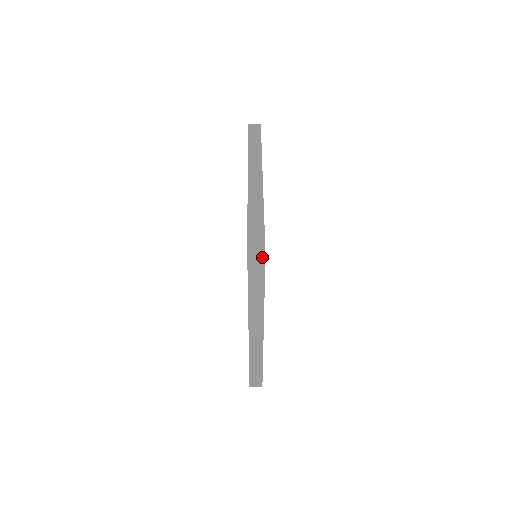
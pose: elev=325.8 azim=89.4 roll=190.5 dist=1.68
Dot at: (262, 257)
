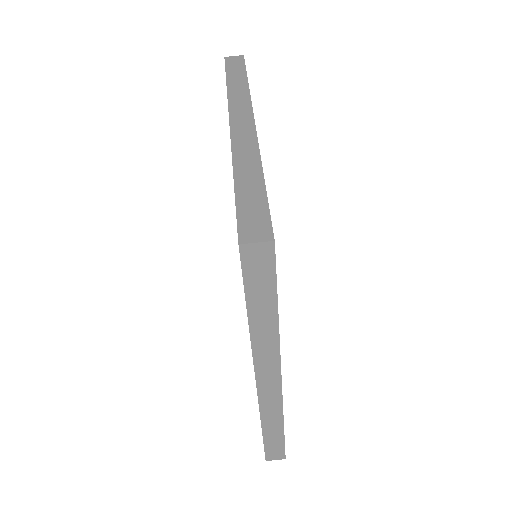
Dot at: (268, 247)
